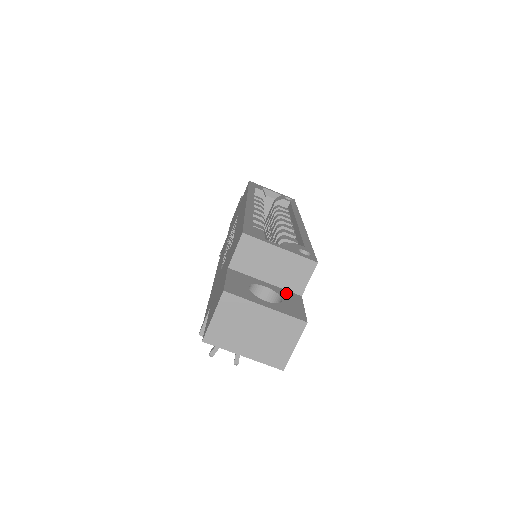
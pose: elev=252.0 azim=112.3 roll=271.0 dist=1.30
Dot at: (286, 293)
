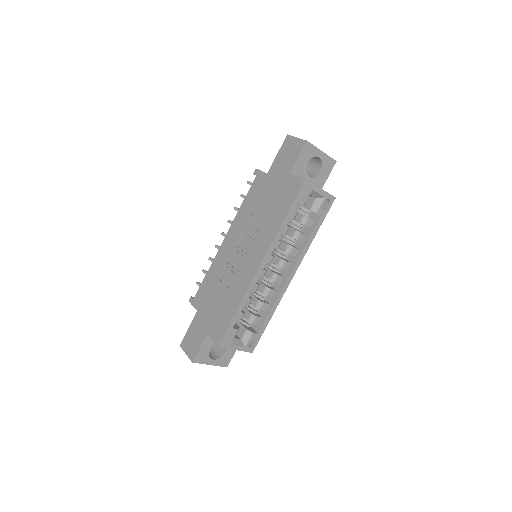
Dot at: occluded
